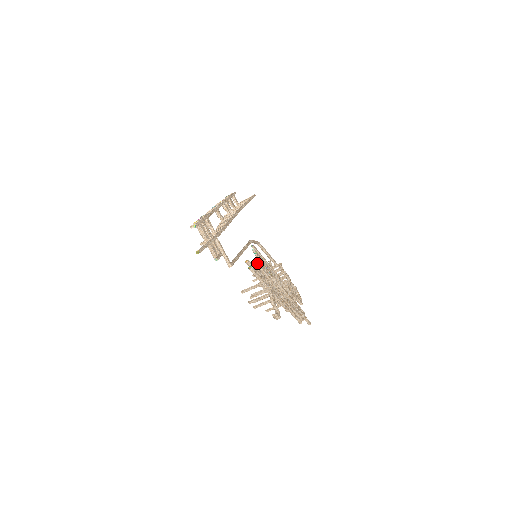
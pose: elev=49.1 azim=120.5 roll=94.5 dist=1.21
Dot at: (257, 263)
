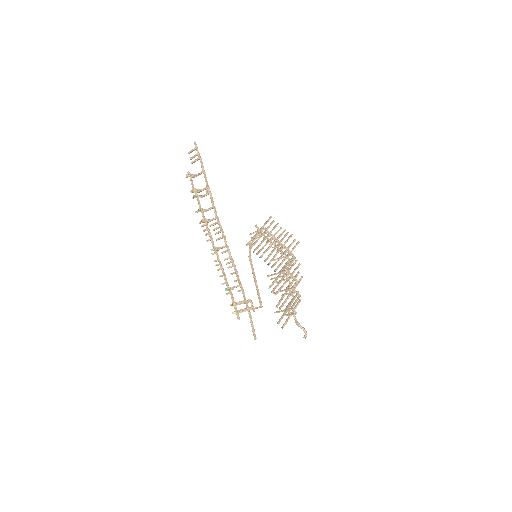
Dot at: occluded
